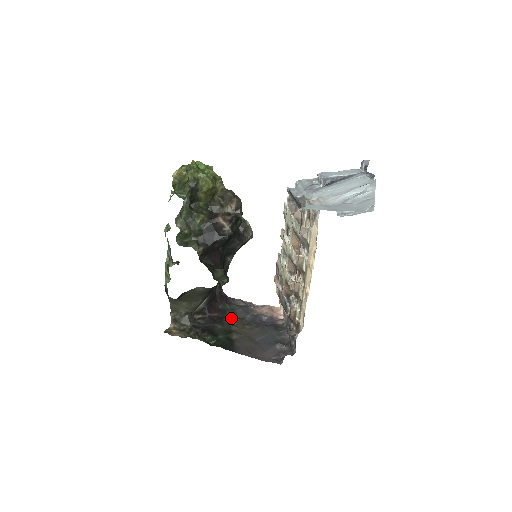
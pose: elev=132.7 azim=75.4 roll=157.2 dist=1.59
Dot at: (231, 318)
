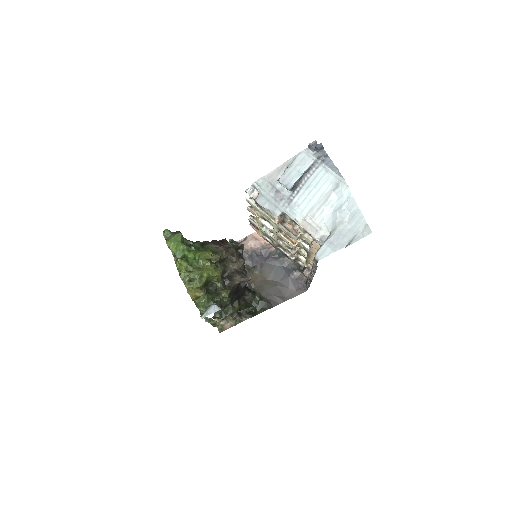
Dot at: occluded
